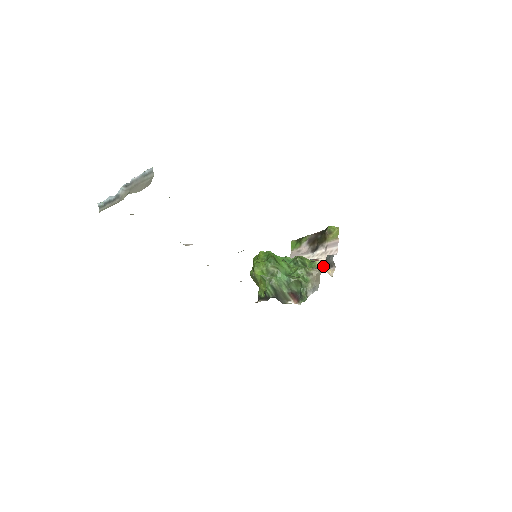
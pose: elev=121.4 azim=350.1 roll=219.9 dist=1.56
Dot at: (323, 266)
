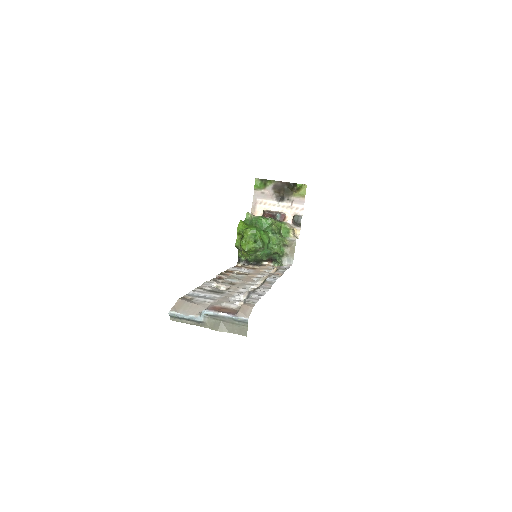
Dot at: occluded
